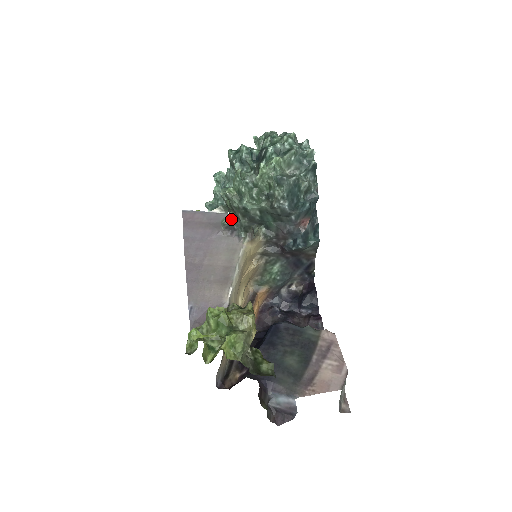
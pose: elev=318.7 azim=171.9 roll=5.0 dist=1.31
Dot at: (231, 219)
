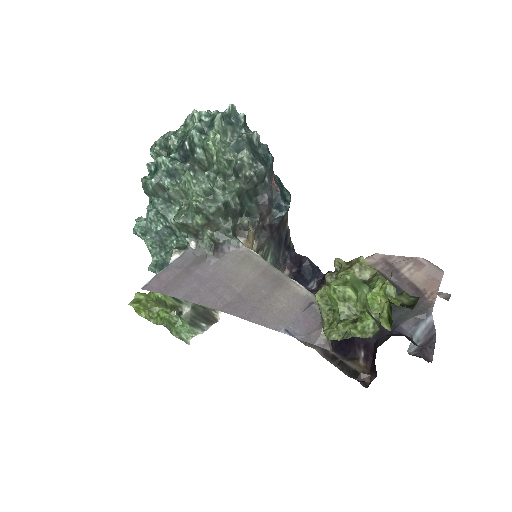
Dot at: (211, 237)
